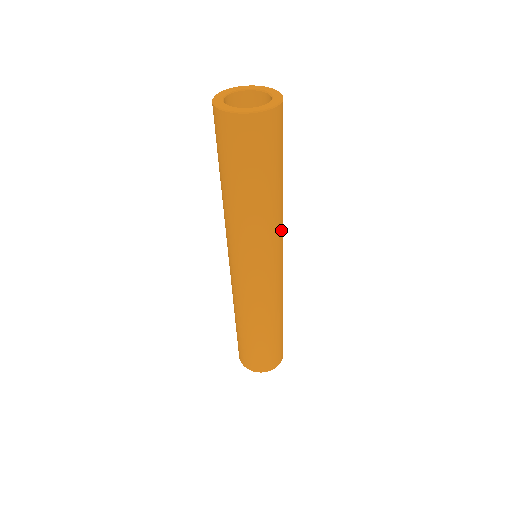
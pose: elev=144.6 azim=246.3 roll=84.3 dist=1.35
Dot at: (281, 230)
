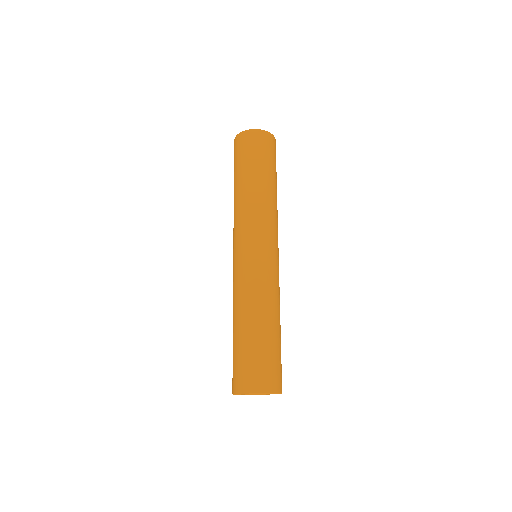
Dot at: (277, 224)
